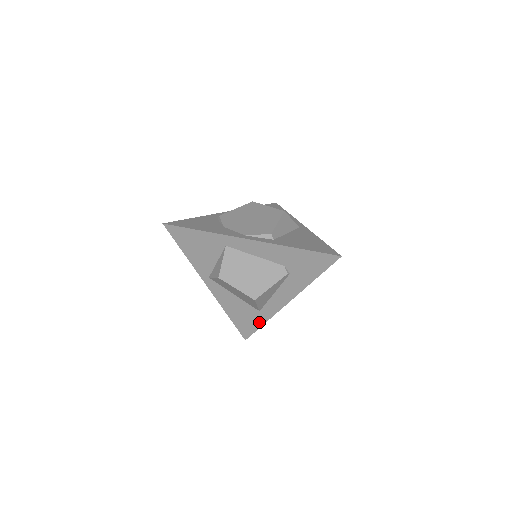
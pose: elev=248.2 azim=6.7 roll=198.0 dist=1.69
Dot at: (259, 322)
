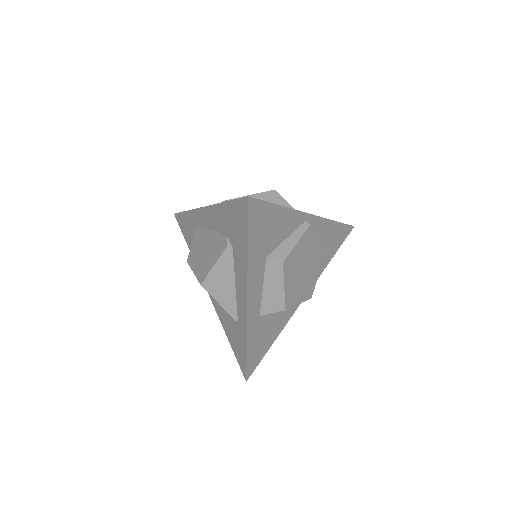
Dot at: (243, 344)
